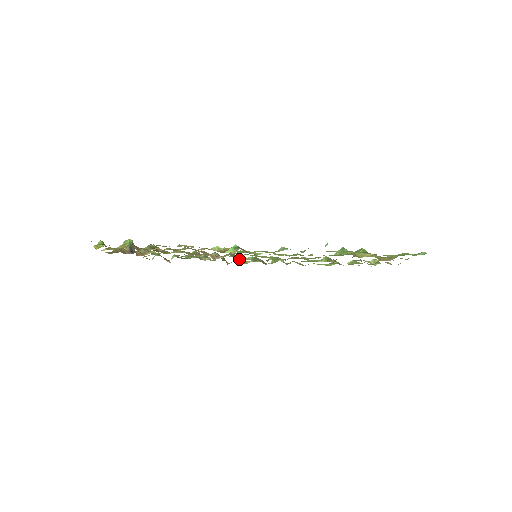
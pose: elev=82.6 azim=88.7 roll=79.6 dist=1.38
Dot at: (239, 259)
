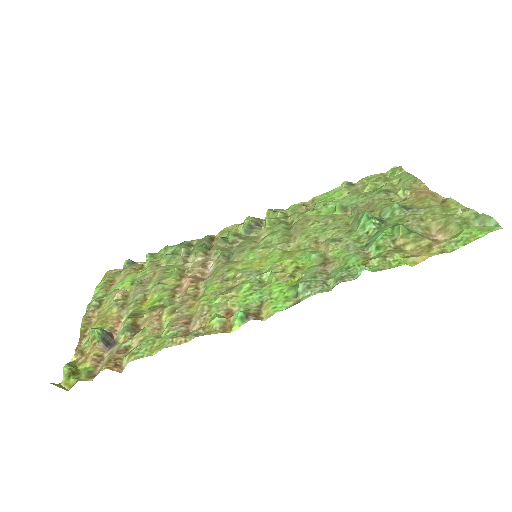
Dot at: (231, 246)
